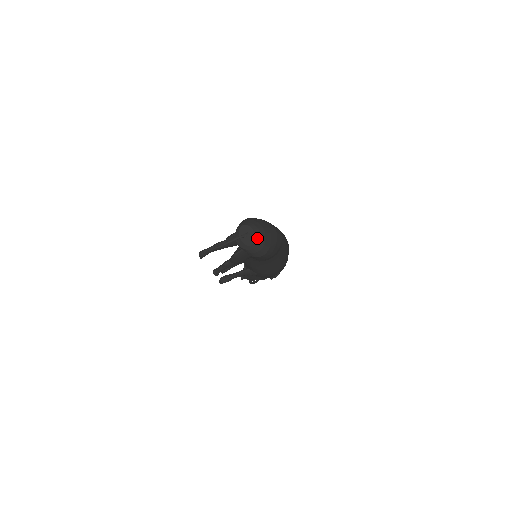
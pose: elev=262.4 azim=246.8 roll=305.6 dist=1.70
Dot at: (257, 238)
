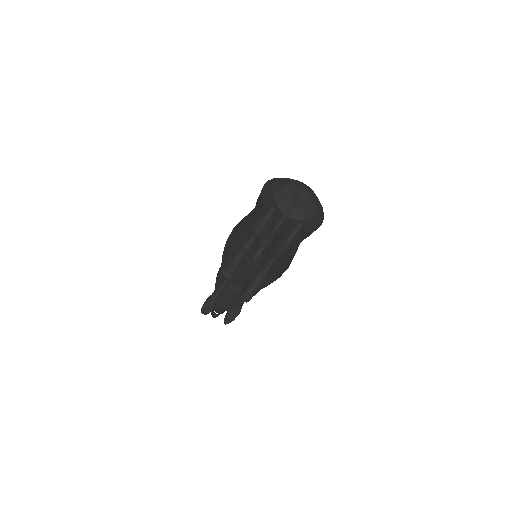
Dot at: (312, 196)
